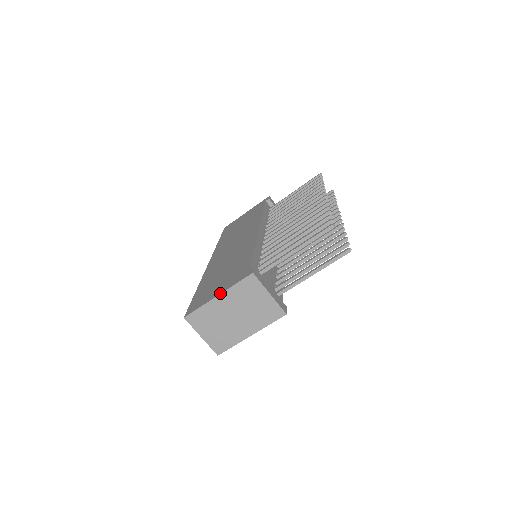
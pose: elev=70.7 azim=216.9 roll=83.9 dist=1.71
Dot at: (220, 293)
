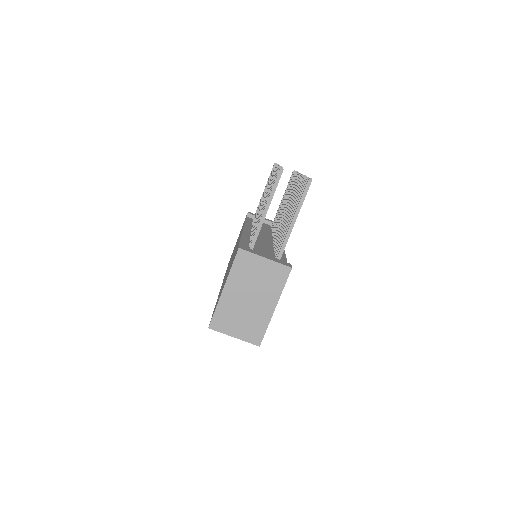
Dot at: (224, 285)
